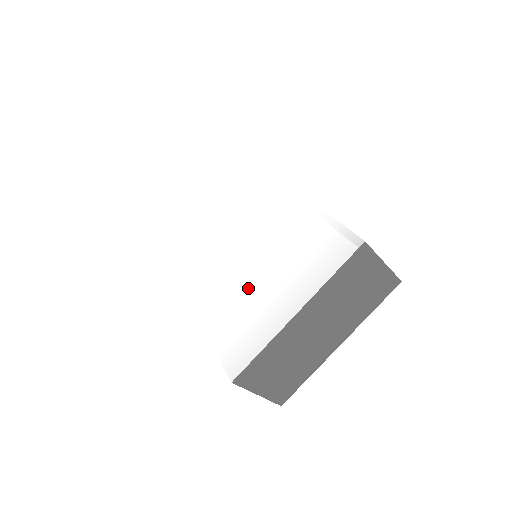
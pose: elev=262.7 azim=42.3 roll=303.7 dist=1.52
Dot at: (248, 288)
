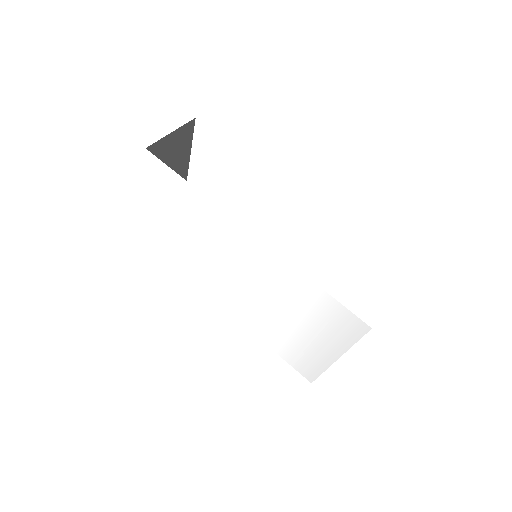
Dot at: (281, 326)
